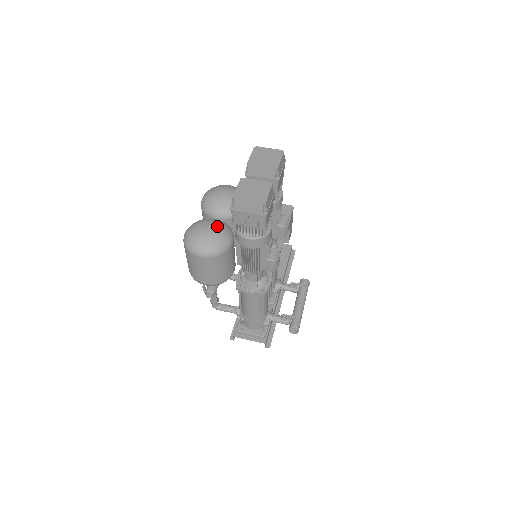
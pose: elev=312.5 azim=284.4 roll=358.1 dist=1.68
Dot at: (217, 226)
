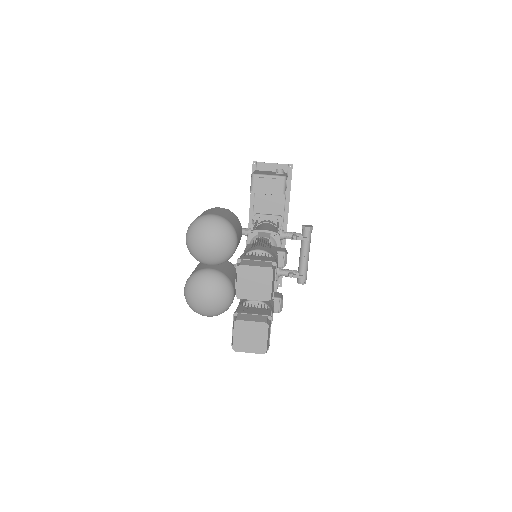
Dot at: (215, 292)
